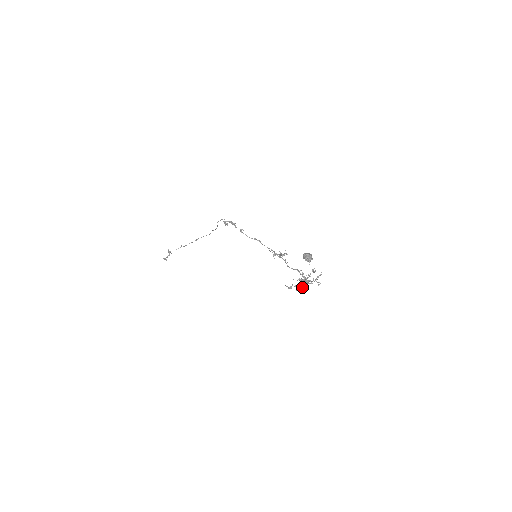
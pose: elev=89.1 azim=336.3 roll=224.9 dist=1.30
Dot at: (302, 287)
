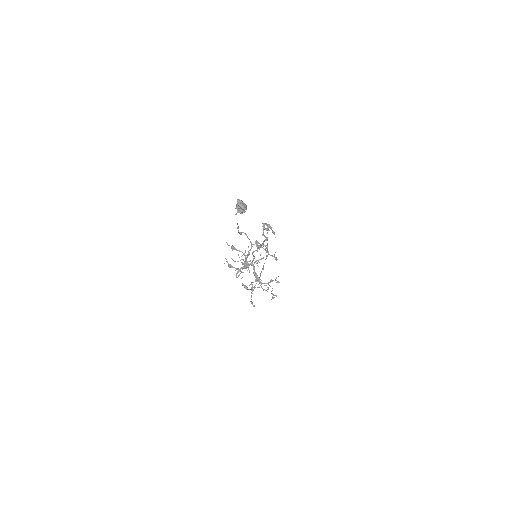
Dot at: (250, 284)
